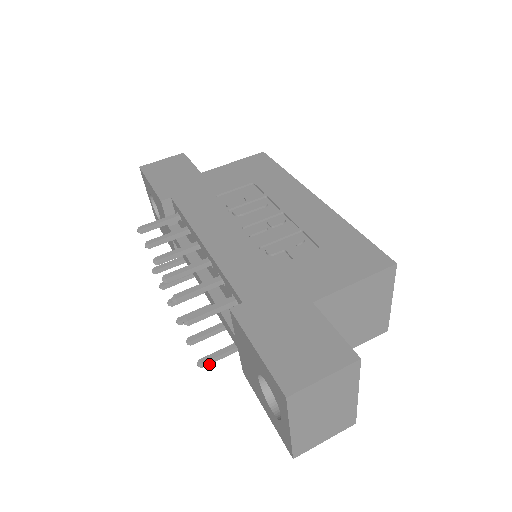
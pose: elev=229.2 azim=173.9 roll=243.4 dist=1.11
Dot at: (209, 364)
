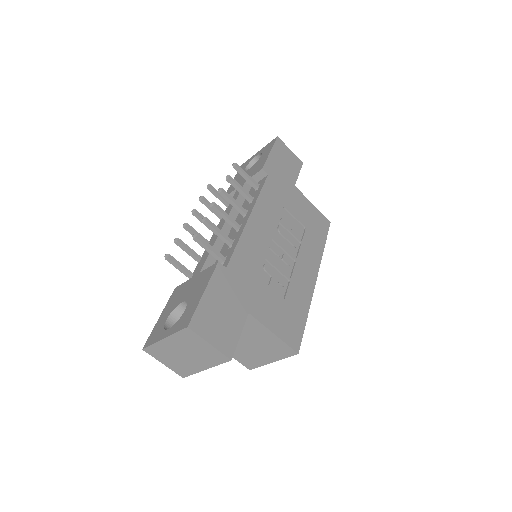
Dot at: (170, 262)
